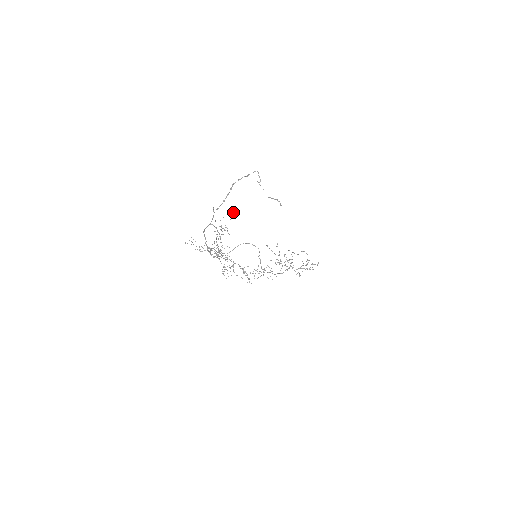
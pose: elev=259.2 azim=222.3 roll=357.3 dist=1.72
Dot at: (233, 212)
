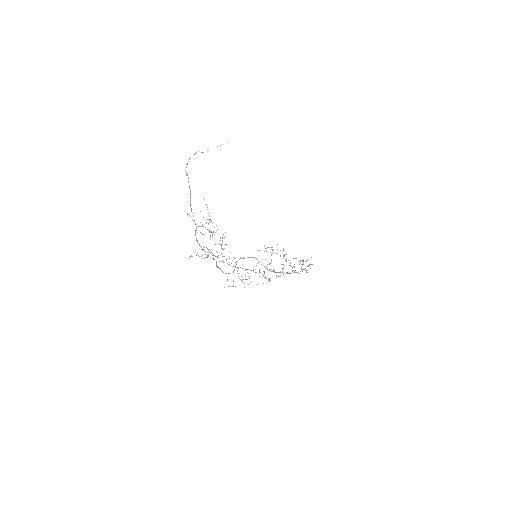
Dot at: occluded
